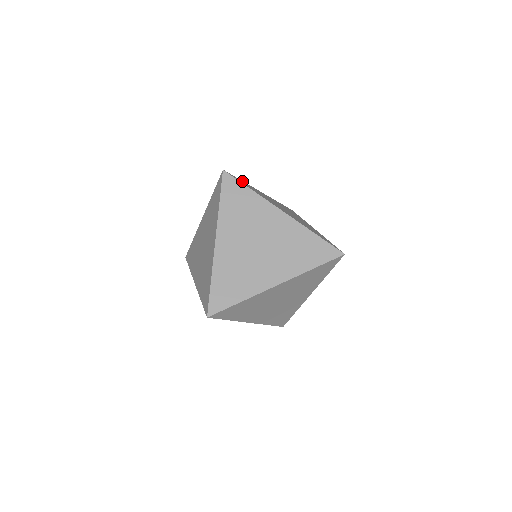
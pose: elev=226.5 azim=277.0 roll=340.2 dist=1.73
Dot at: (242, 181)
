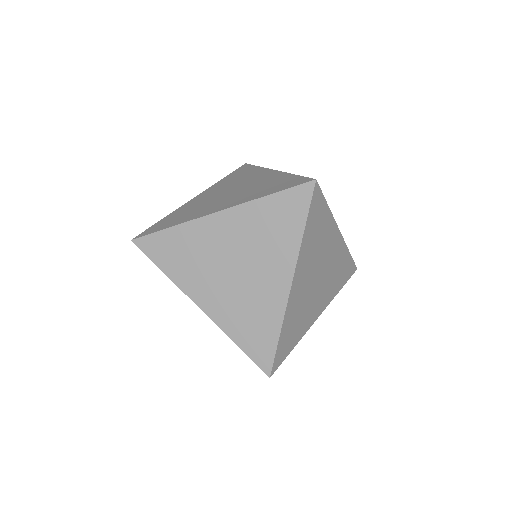
Dot at: (161, 221)
